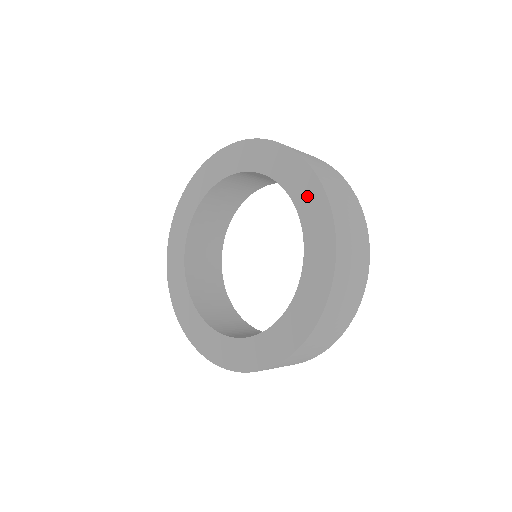
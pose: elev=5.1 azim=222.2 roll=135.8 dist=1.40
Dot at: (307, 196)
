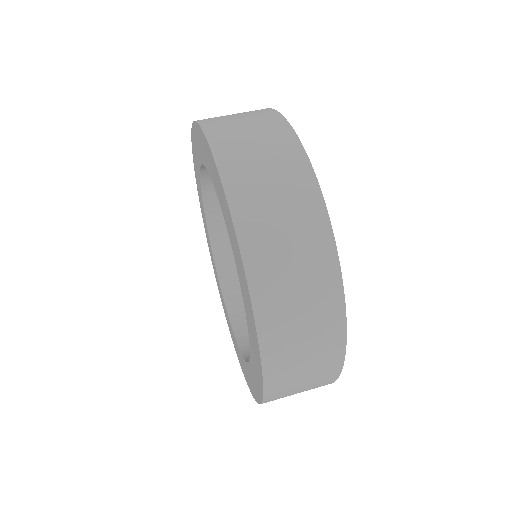
Dot at: (255, 379)
